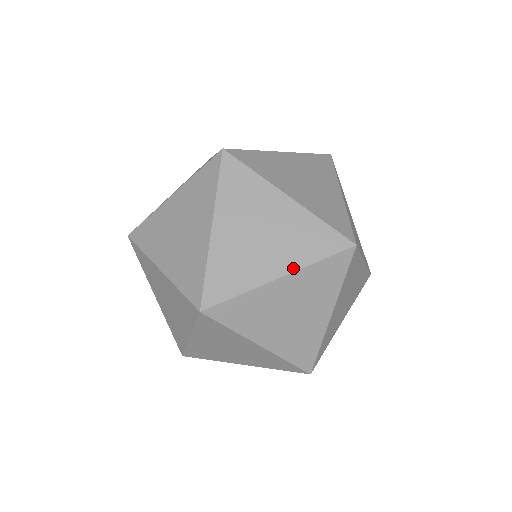
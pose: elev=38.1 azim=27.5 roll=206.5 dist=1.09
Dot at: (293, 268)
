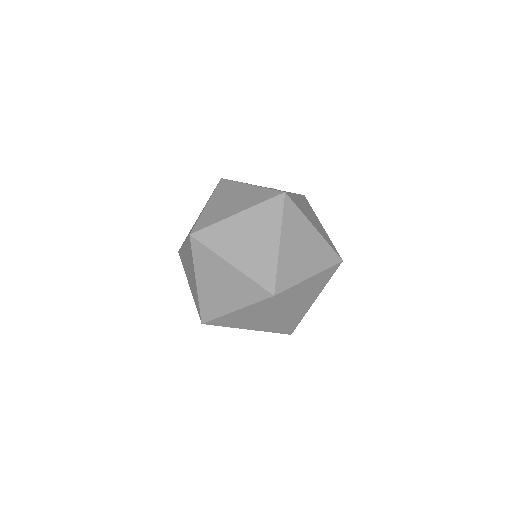
Dot at: (246, 208)
